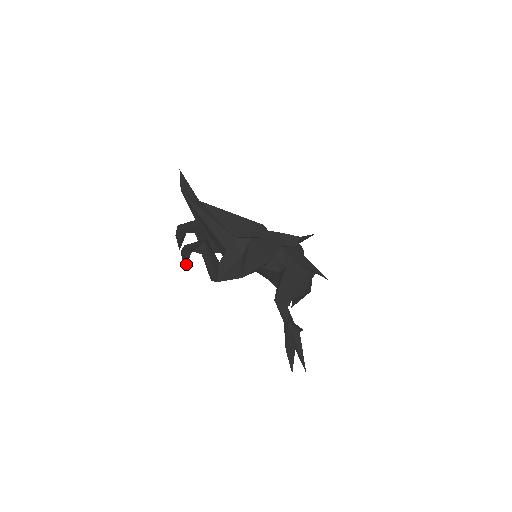
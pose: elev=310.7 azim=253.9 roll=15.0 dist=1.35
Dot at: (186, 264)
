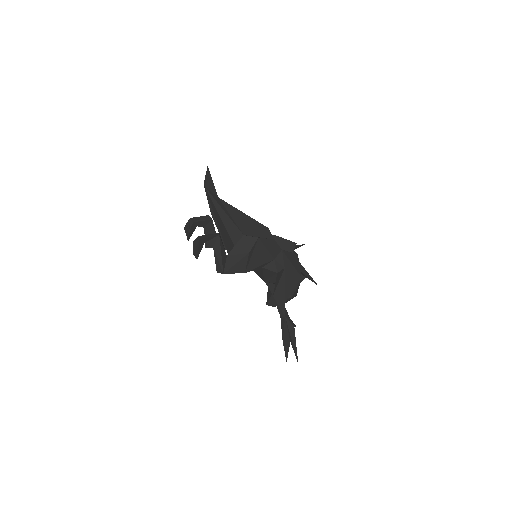
Dot at: (199, 253)
